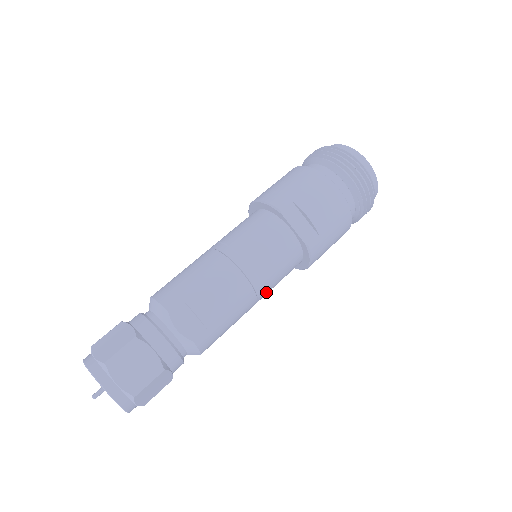
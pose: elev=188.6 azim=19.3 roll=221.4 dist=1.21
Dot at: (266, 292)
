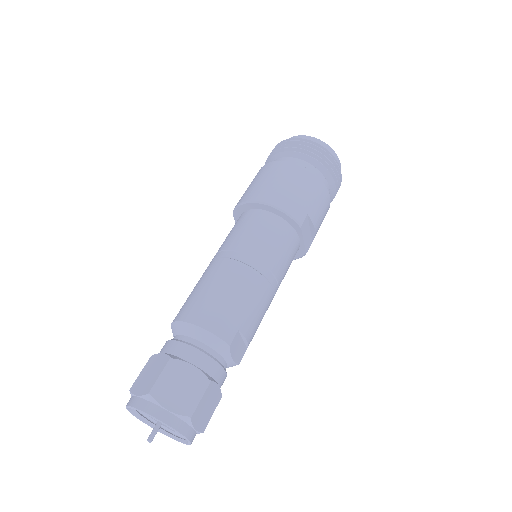
Dot at: occluded
